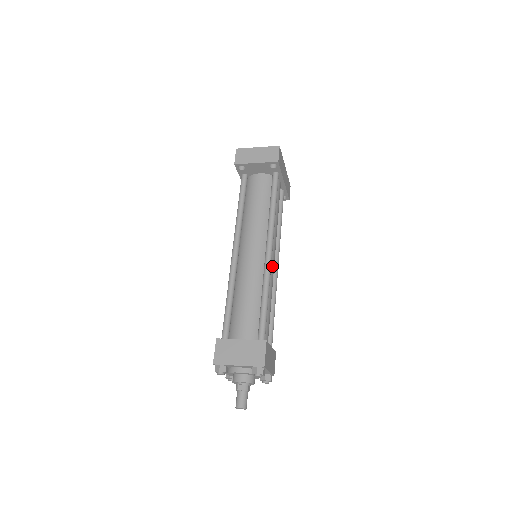
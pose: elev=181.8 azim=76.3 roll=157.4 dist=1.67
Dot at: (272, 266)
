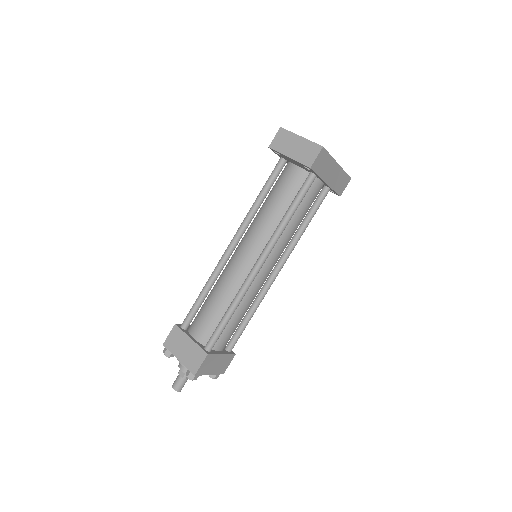
Dot at: (261, 277)
